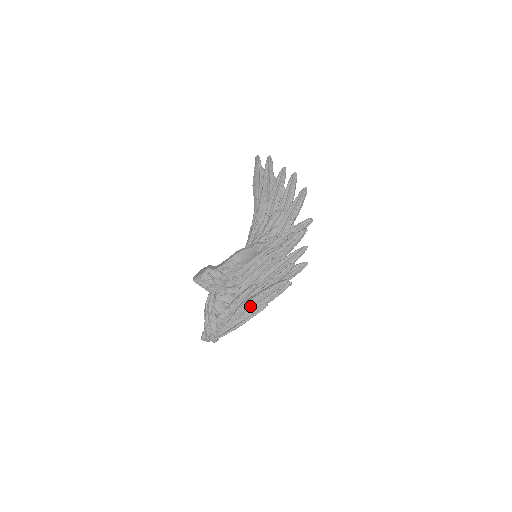
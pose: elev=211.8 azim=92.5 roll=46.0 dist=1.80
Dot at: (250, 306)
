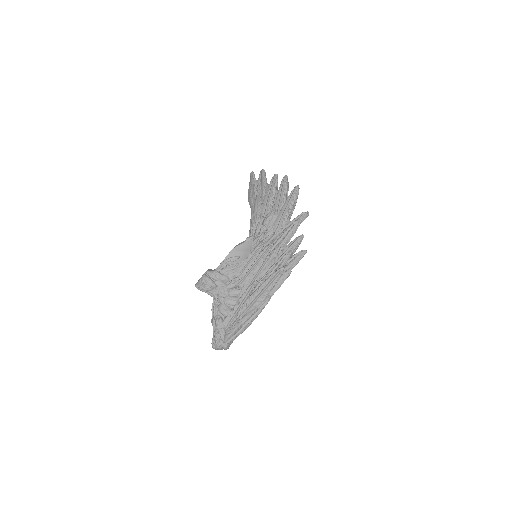
Dot at: (252, 301)
